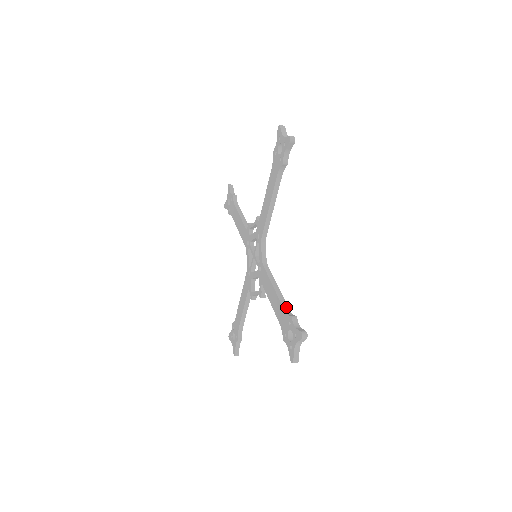
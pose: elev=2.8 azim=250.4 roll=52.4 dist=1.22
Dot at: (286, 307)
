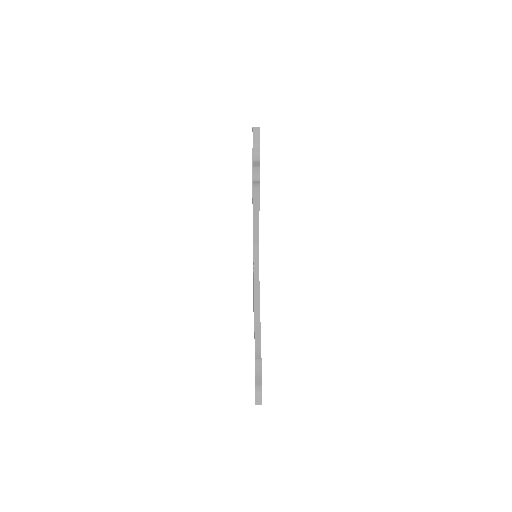
Dot at: (258, 341)
